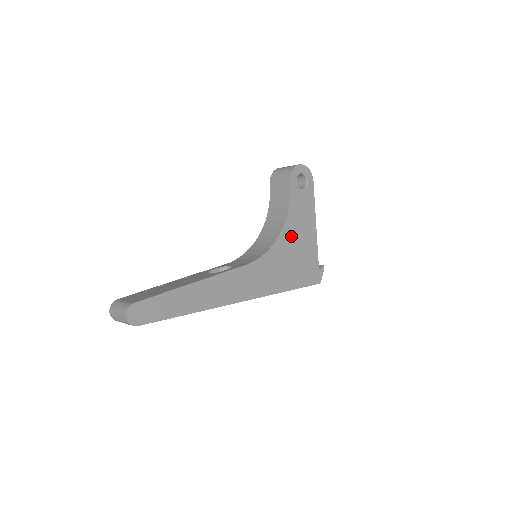
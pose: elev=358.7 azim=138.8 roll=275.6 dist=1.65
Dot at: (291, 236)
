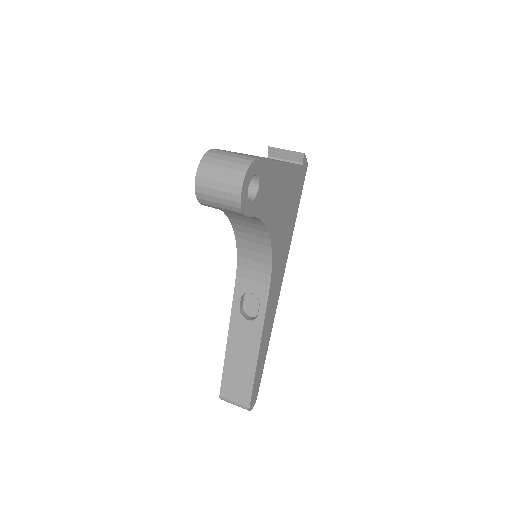
Dot at: (276, 217)
